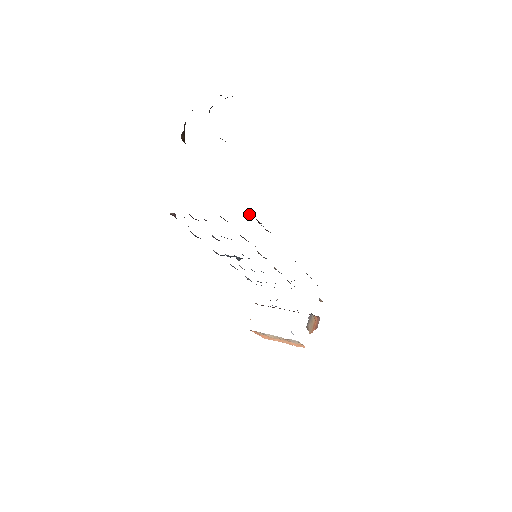
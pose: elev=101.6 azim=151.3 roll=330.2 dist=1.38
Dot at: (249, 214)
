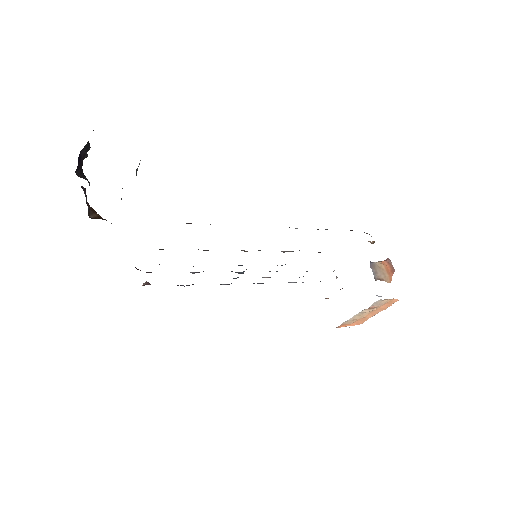
Dot at: occluded
